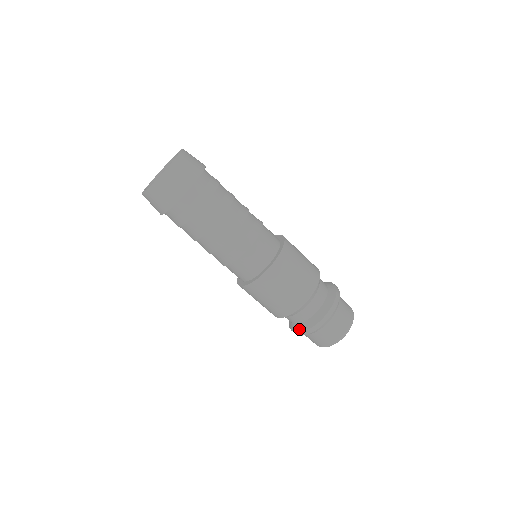
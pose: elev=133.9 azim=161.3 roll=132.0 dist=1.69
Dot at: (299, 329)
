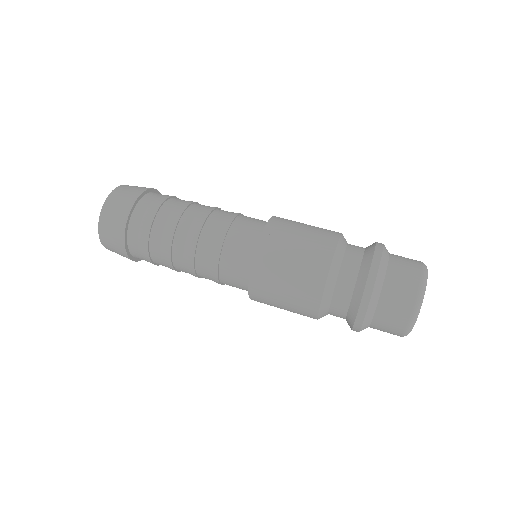
Dot at: (352, 316)
